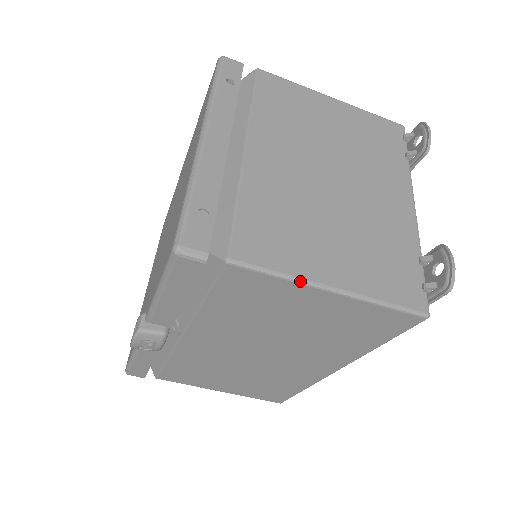
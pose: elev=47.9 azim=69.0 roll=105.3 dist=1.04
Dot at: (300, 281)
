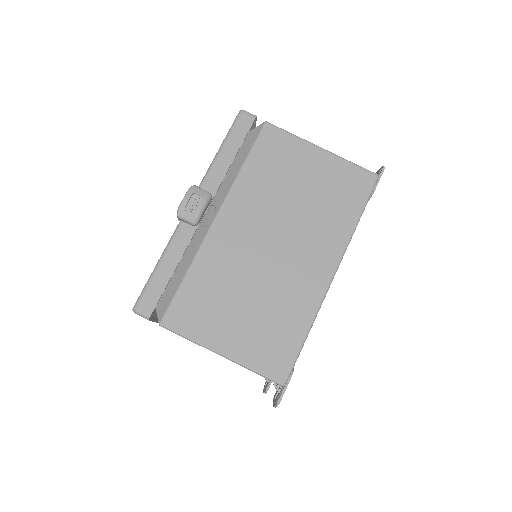
Dot at: (303, 139)
